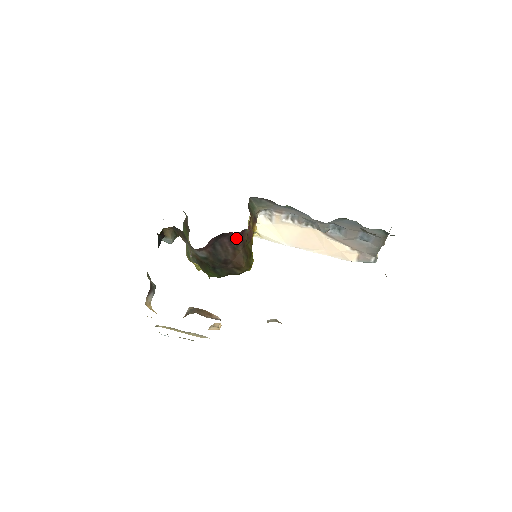
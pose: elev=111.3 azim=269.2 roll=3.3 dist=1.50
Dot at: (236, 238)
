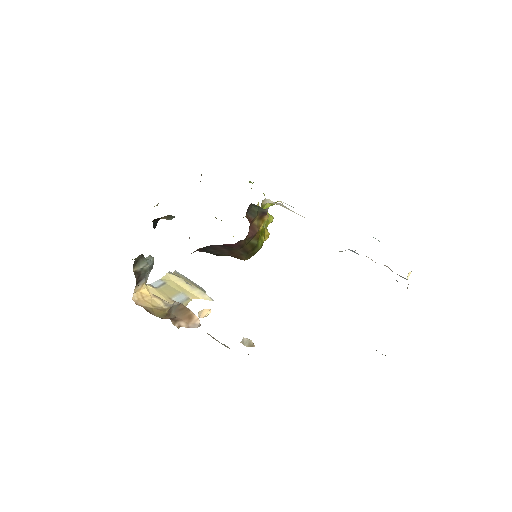
Dot at: (229, 245)
